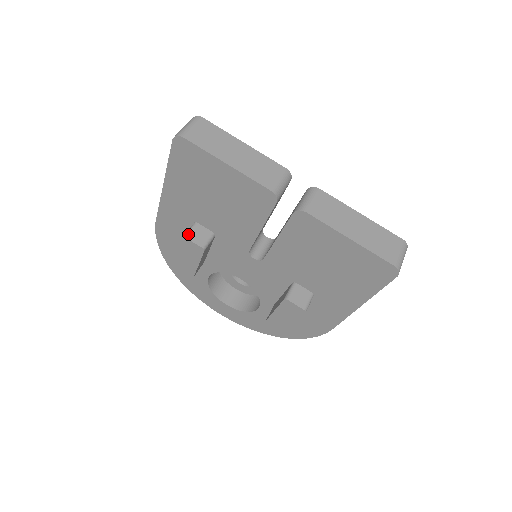
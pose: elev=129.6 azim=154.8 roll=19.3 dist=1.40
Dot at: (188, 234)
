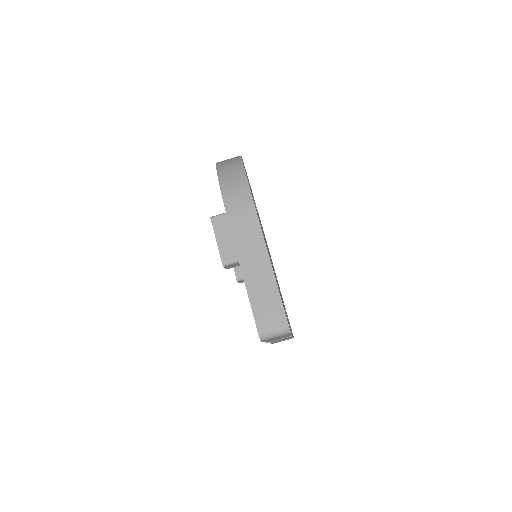
Dot at: (227, 266)
